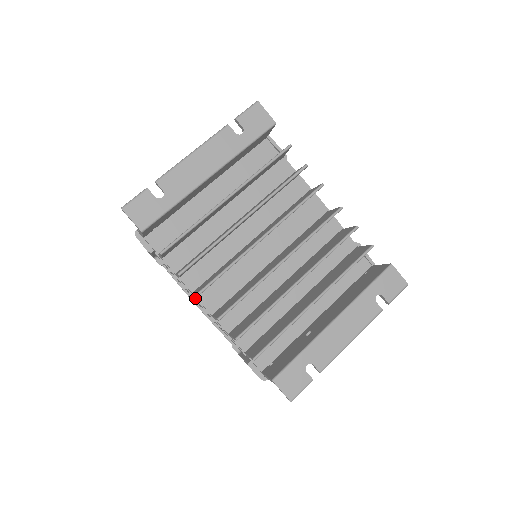
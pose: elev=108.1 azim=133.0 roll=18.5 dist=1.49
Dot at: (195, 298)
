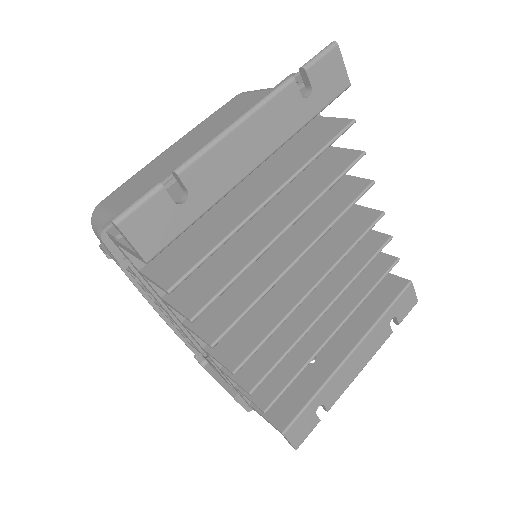
Dot at: (174, 319)
